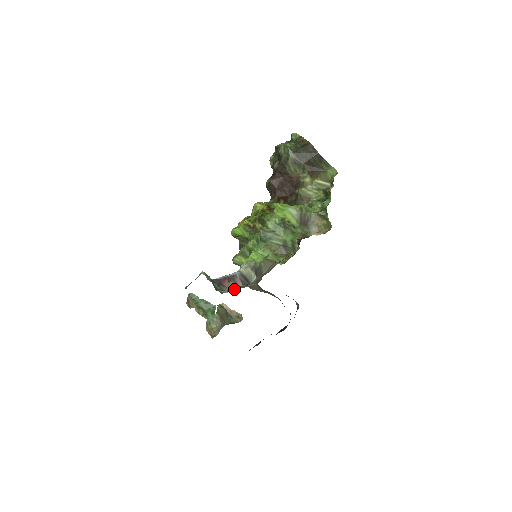
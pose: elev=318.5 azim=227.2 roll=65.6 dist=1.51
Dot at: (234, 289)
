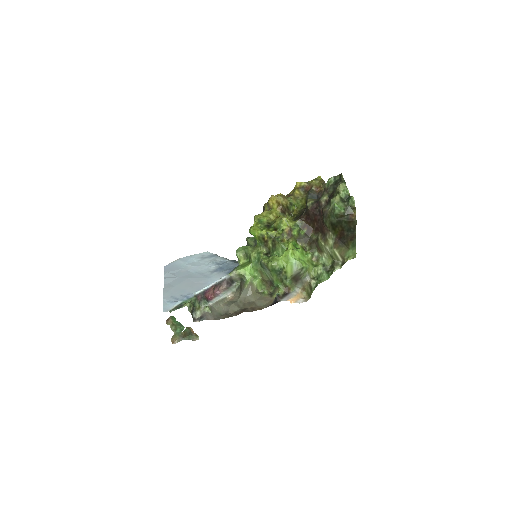
Dot at: (214, 296)
